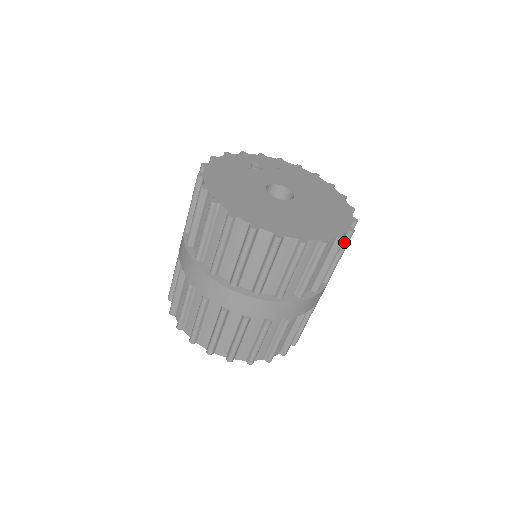
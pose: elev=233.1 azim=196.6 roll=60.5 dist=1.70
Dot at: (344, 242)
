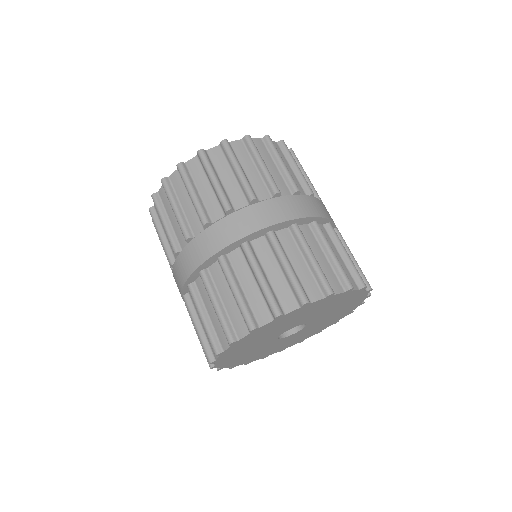
Dot at: occluded
